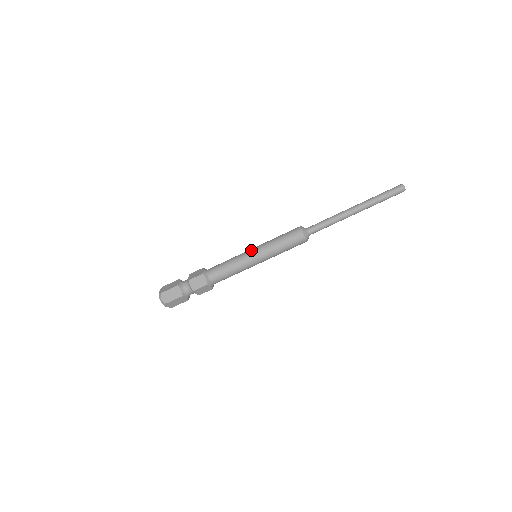
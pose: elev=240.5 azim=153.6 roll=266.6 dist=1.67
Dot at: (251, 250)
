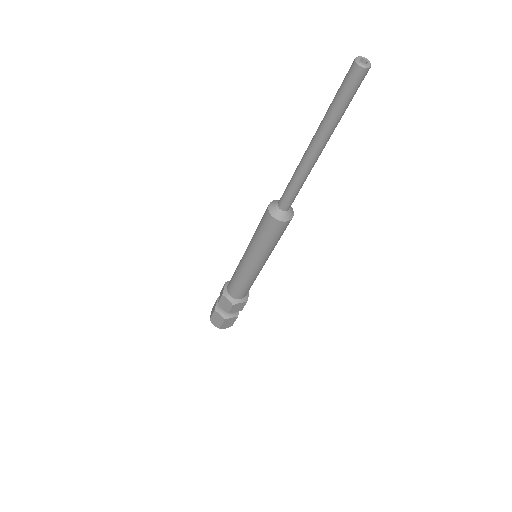
Dot at: occluded
